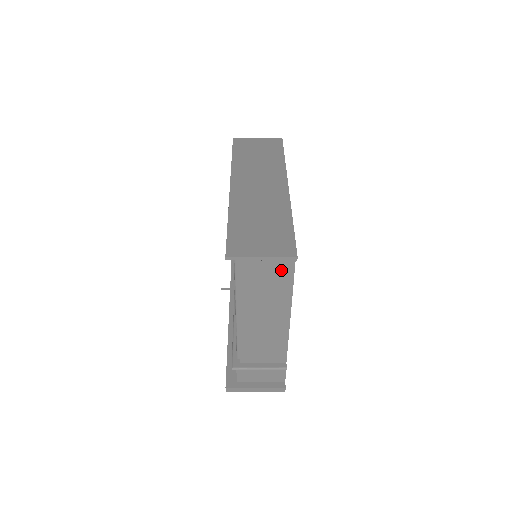
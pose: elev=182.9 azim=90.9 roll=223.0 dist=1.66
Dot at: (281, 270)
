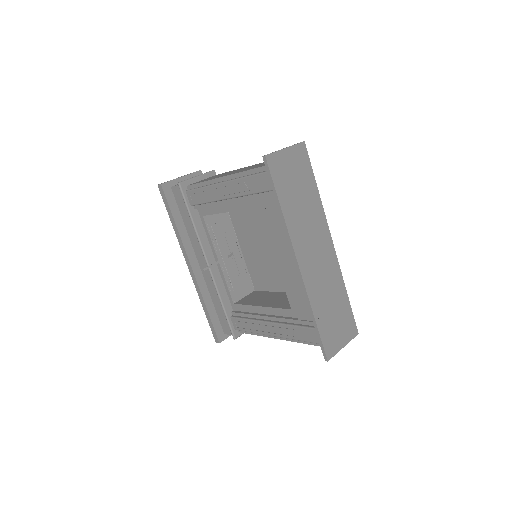
Dot at: occluded
